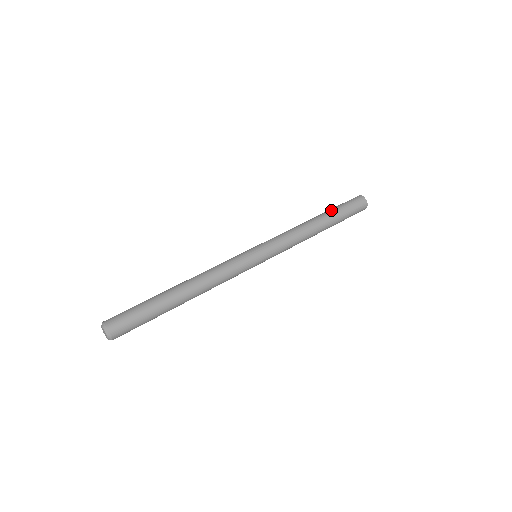
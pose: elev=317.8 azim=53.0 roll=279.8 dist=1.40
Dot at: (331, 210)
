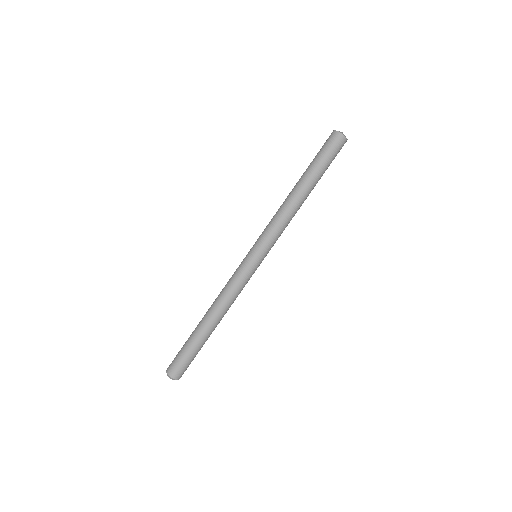
Dot at: (316, 174)
